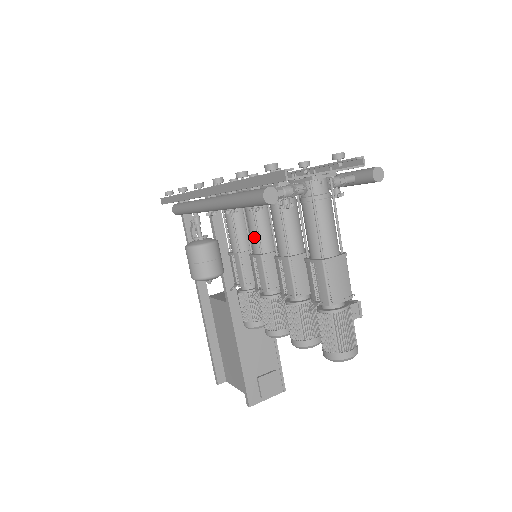
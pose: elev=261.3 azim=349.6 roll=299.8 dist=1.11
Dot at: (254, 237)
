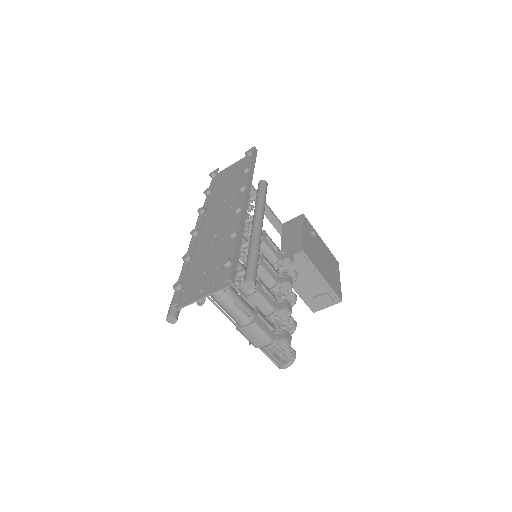
Dot at: occluded
